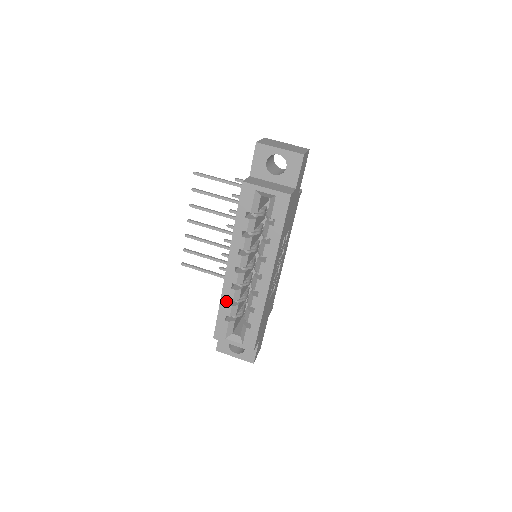
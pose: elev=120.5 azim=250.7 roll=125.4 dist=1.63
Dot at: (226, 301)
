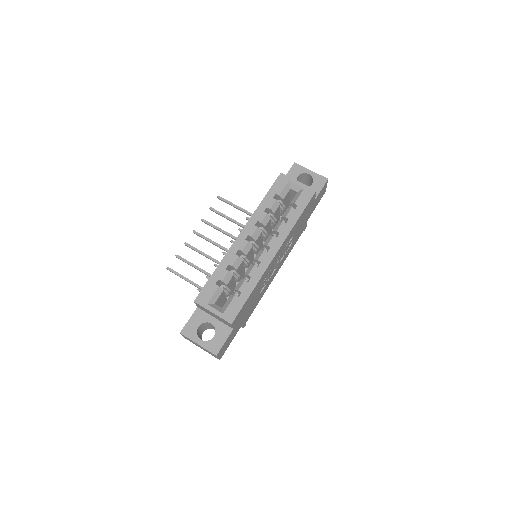
Dot at: (225, 265)
